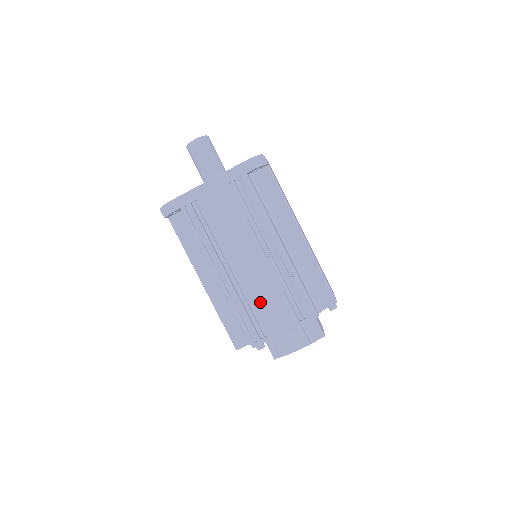
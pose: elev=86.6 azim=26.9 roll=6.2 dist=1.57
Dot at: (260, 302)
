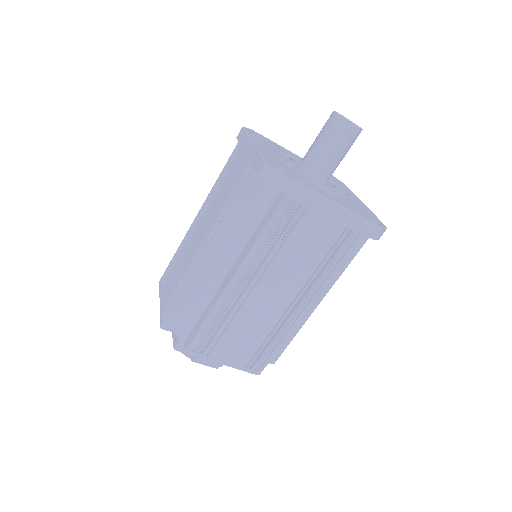
Dot at: (238, 329)
